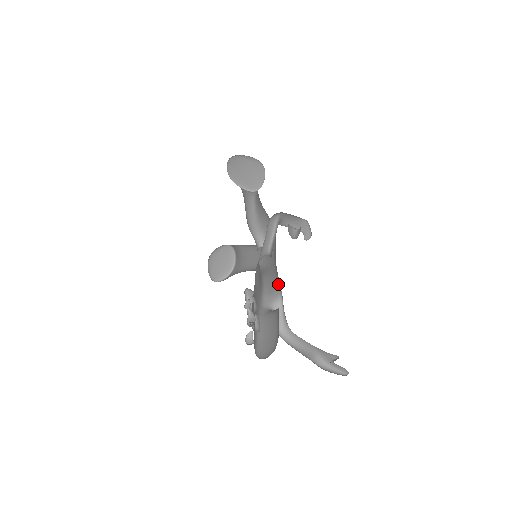
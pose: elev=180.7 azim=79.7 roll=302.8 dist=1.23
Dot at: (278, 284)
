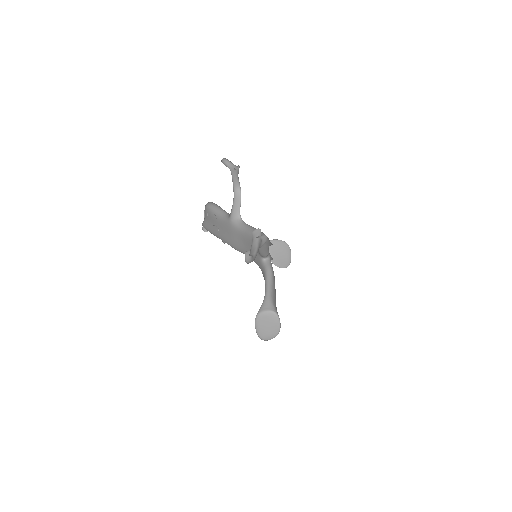
Dot at: occluded
